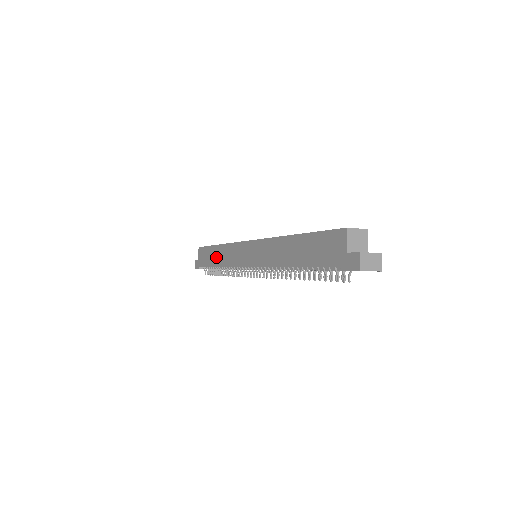
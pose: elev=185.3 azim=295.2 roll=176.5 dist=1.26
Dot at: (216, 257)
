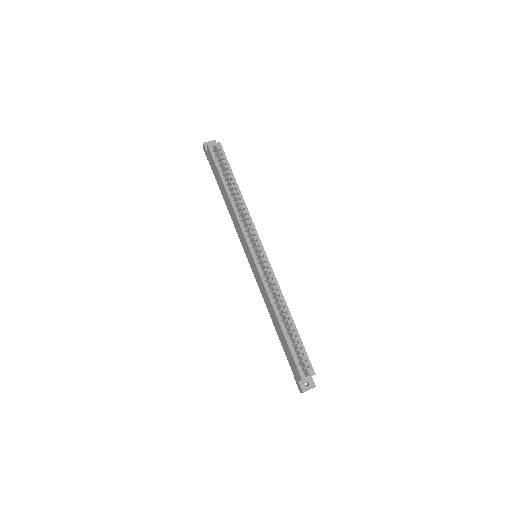
Dot at: (224, 196)
